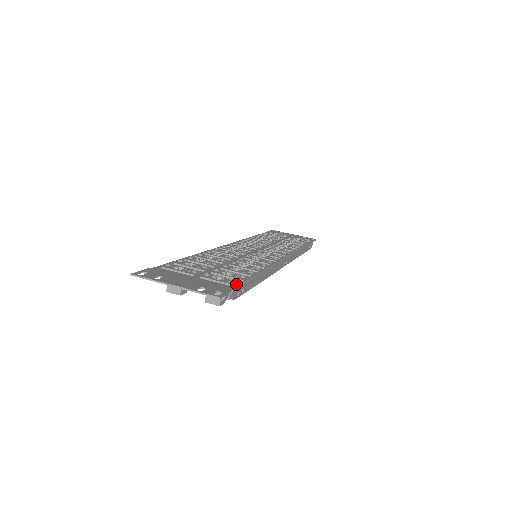
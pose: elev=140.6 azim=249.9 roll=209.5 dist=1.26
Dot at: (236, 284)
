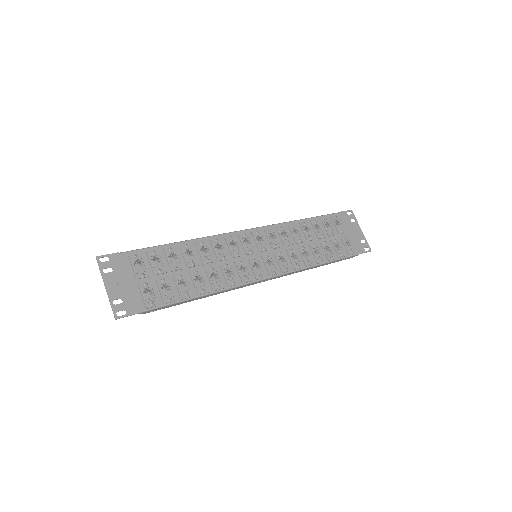
Dot at: (151, 307)
